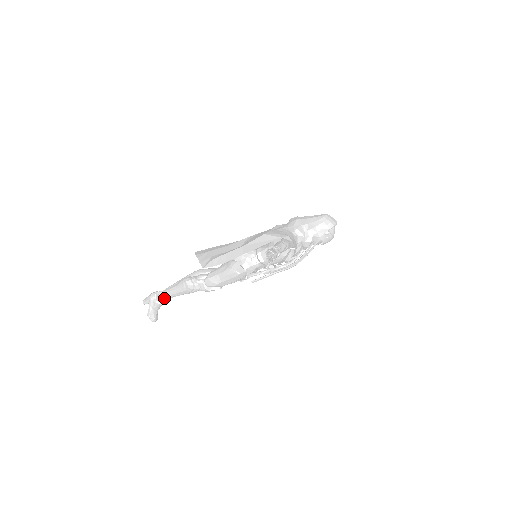
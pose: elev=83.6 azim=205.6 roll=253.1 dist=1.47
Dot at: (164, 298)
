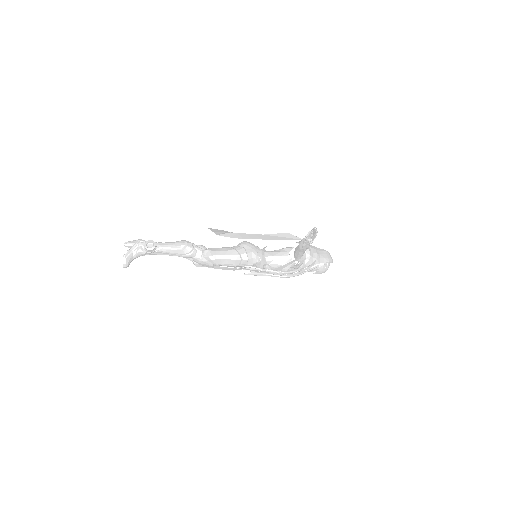
Dot at: (154, 247)
